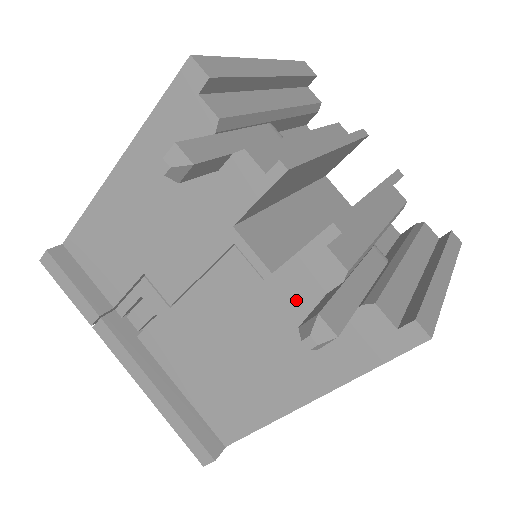
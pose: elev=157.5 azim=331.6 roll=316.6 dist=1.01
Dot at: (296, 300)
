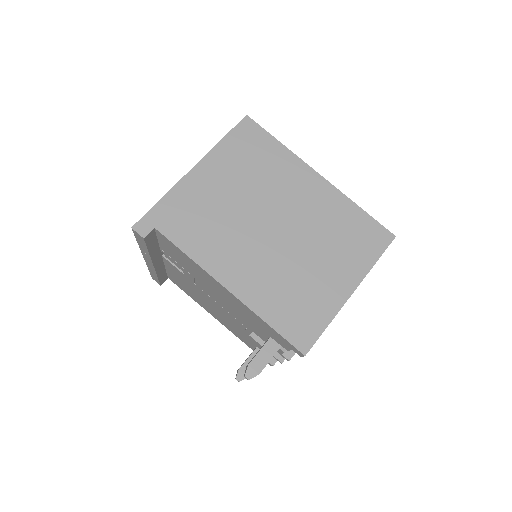
Dot at: (248, 338)
